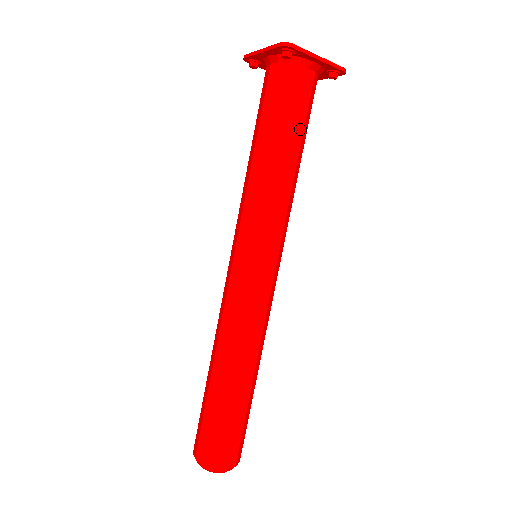
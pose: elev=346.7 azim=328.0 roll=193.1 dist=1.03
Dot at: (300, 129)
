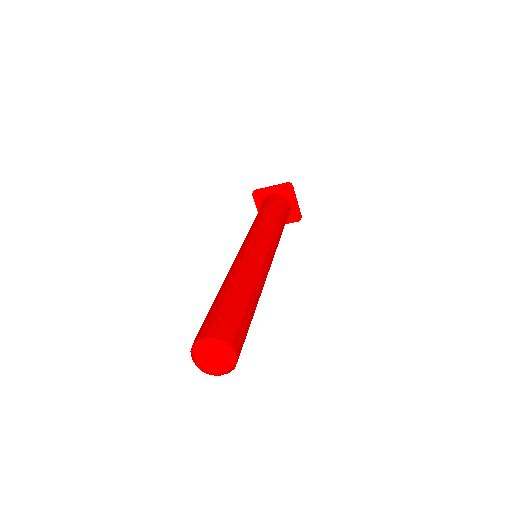
Dot at: (286, 219)
